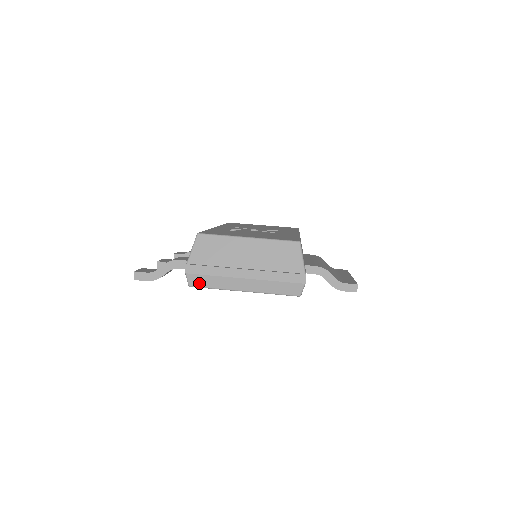
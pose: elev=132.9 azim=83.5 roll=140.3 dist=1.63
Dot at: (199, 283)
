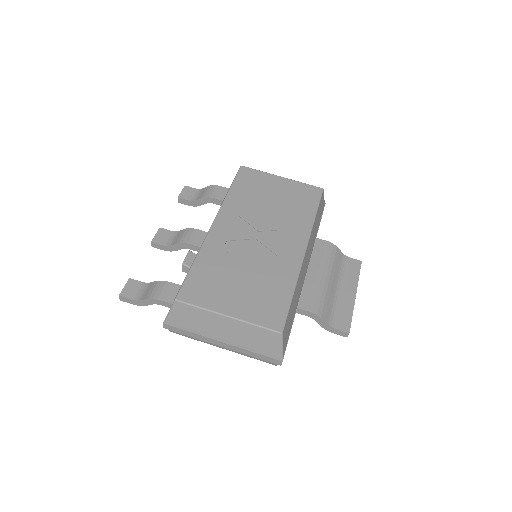
Dot at: (179, 333)
